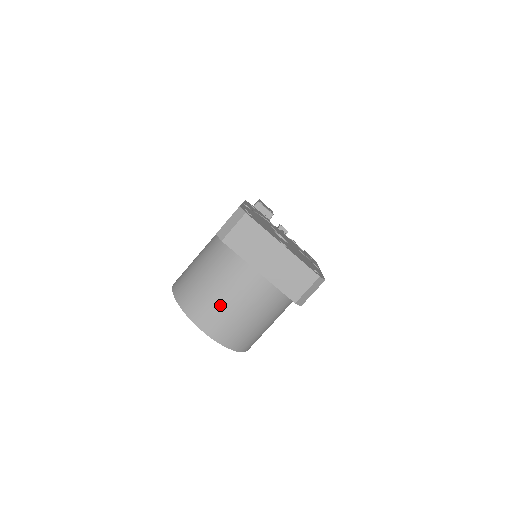
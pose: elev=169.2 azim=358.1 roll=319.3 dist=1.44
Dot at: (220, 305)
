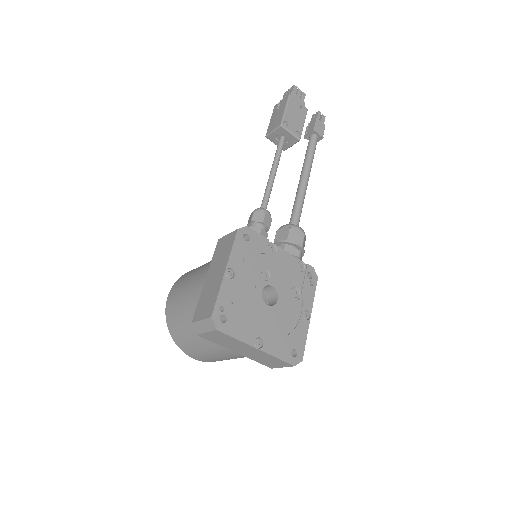
Dot at: (204, 354)
